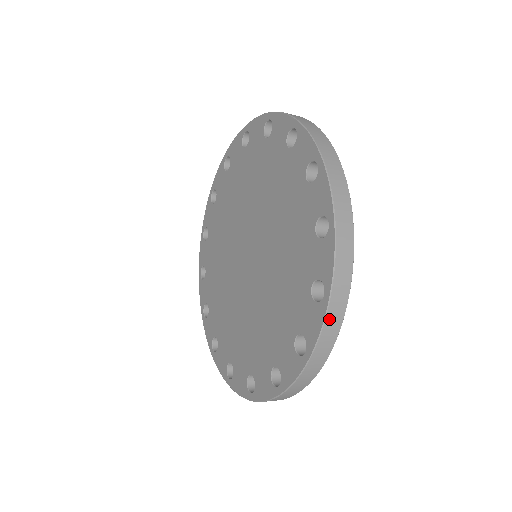
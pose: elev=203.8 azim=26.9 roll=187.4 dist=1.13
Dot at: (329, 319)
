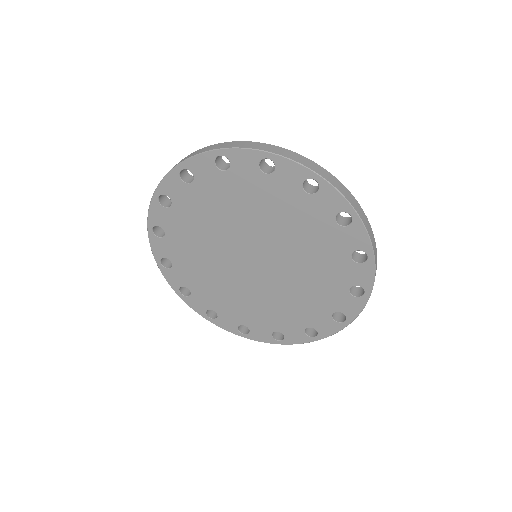
Dot at: occluded
